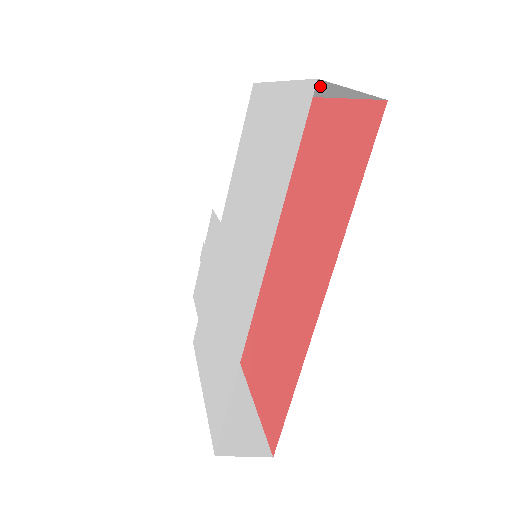
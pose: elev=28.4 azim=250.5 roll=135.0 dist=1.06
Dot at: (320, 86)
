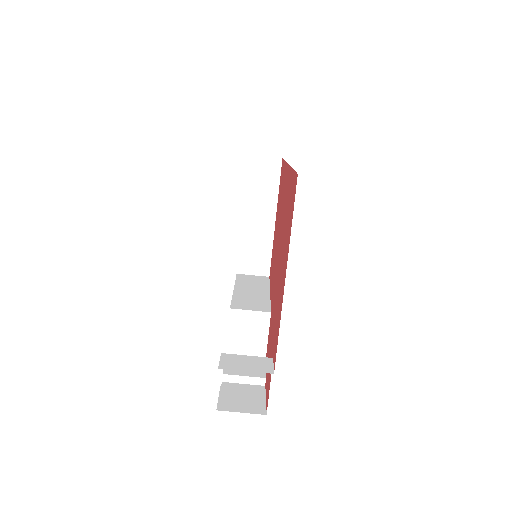
Dot at: (256, 182)
